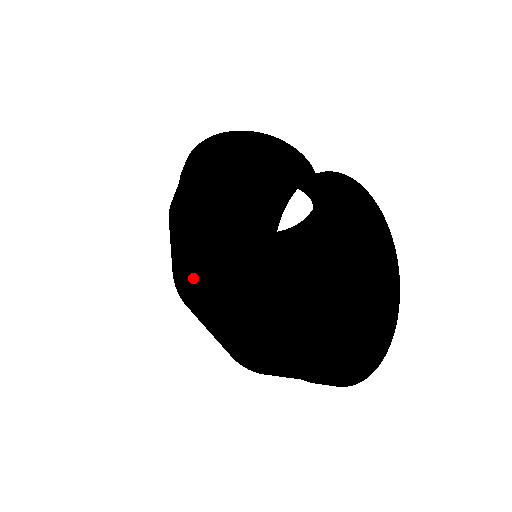
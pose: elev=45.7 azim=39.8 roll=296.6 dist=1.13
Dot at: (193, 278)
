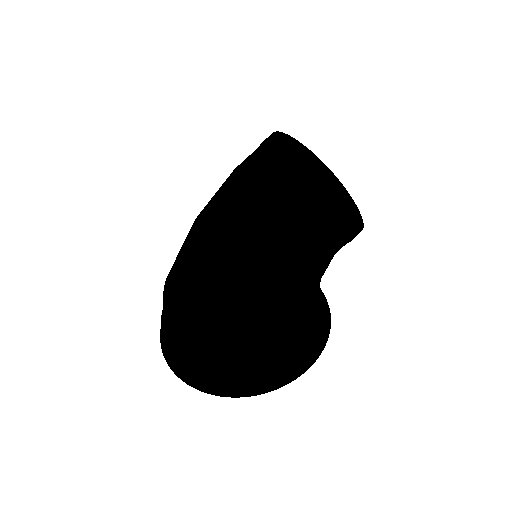
Dot at: occluded
